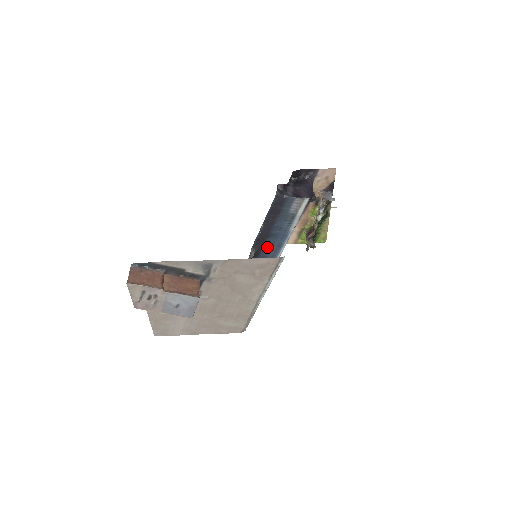
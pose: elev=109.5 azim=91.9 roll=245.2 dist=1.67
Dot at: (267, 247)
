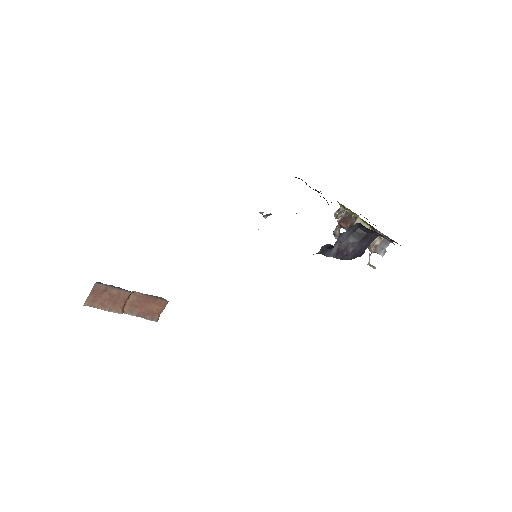
Dot at: occluded
